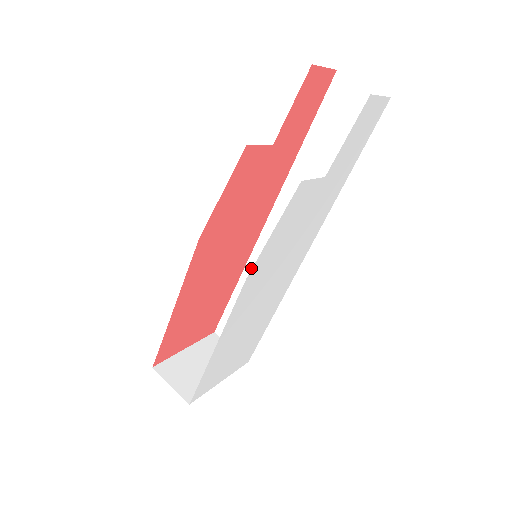
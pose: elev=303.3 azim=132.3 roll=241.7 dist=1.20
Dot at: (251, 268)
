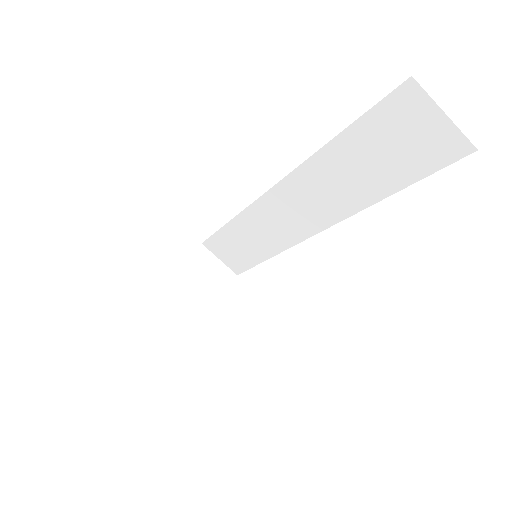
Dot at: (245, 218)
